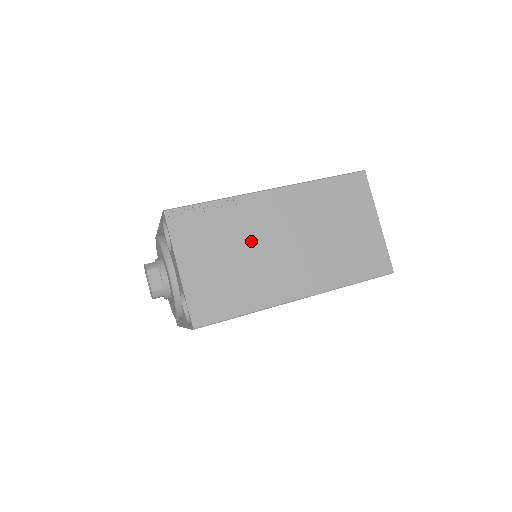
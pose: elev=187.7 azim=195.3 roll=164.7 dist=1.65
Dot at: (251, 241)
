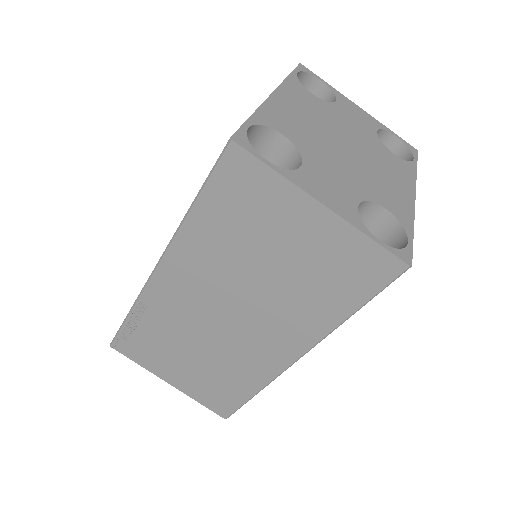
Dot at: (194, 332)
